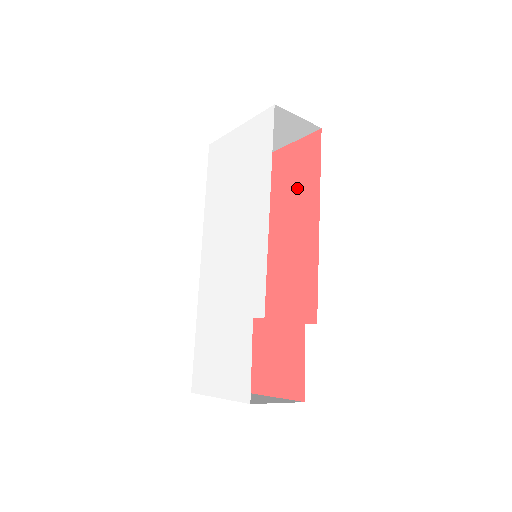
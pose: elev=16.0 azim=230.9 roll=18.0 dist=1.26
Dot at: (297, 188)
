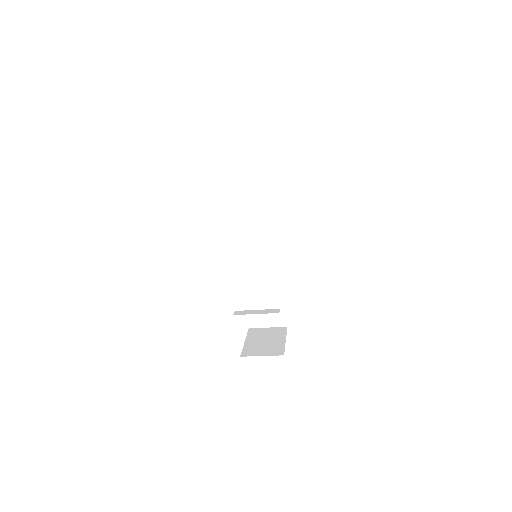
Dot at: occluded
